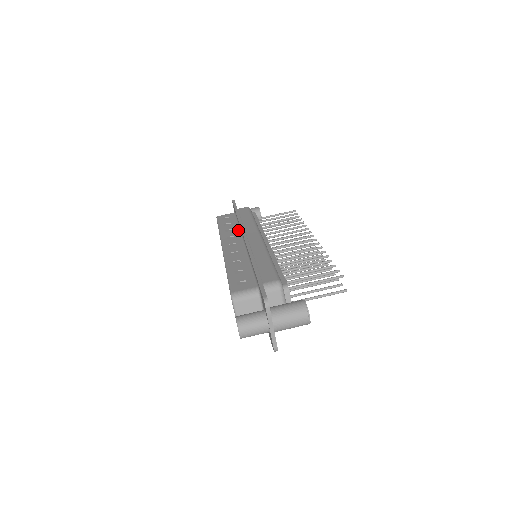
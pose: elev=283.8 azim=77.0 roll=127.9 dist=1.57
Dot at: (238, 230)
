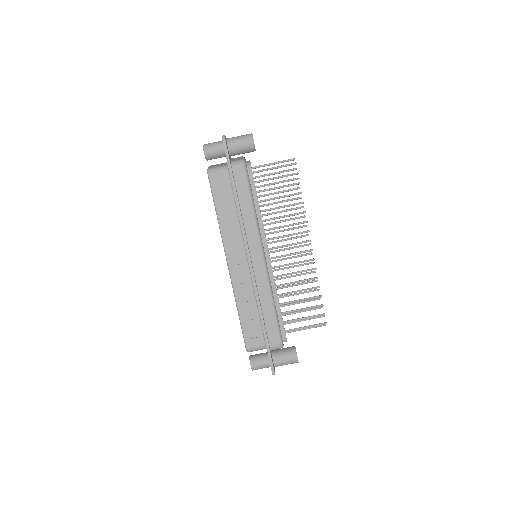
Dot at: (239, 228)
